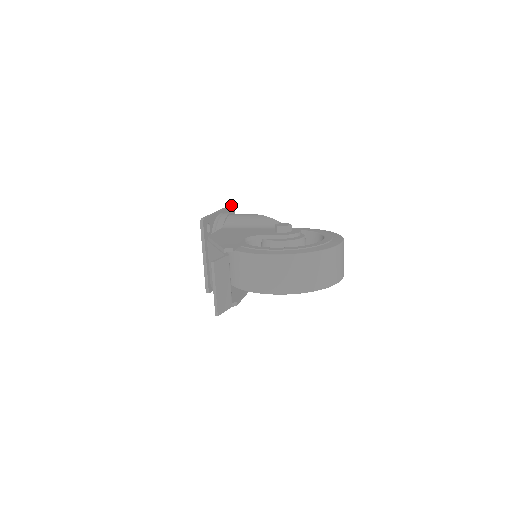
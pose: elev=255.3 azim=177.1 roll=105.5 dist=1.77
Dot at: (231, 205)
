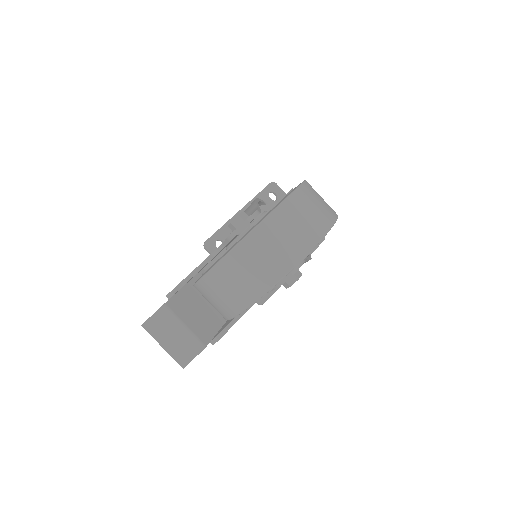
Dot at: (265, 187)
